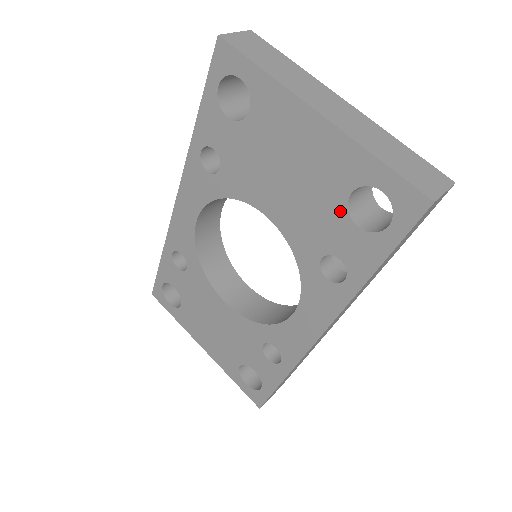
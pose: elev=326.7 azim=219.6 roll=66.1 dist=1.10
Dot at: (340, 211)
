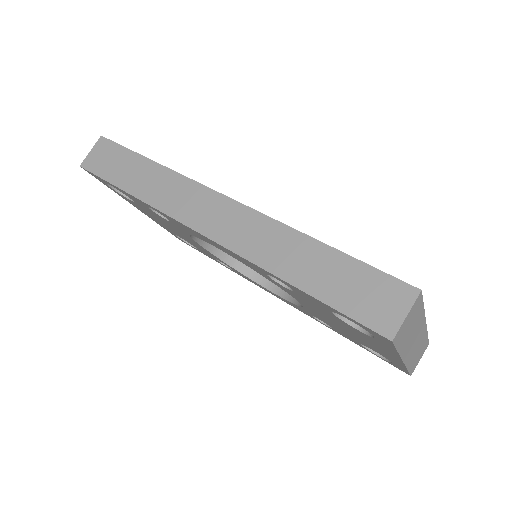
Dot at: (359, 342)
